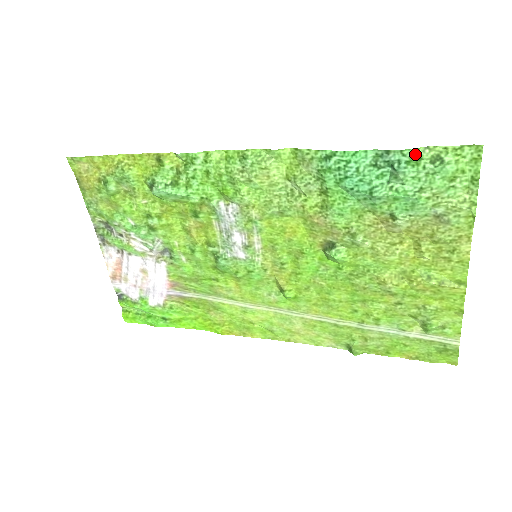
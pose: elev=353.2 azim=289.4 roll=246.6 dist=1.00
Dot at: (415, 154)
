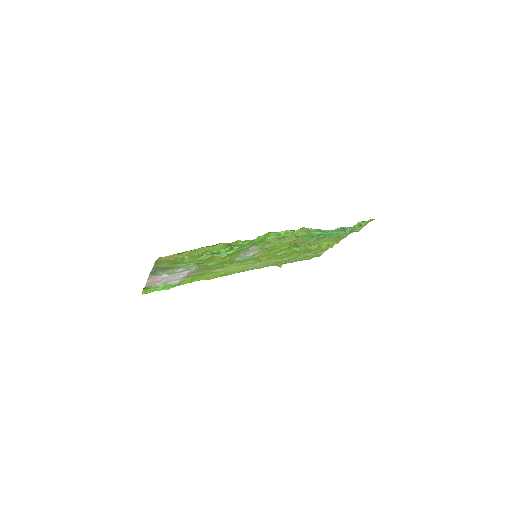
Dot at: (354, 226)
